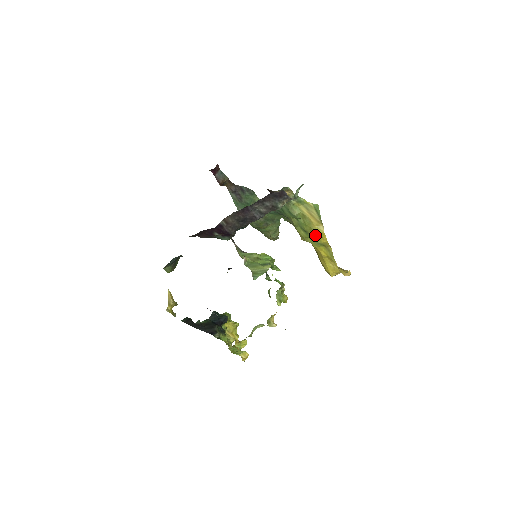
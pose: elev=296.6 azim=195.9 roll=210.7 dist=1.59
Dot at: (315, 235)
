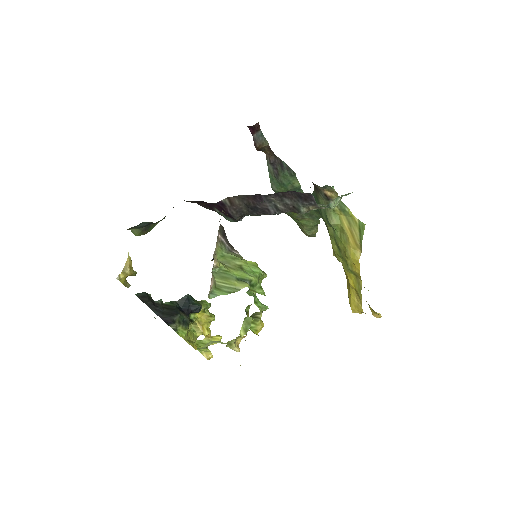
Dot at: (348, 258)
